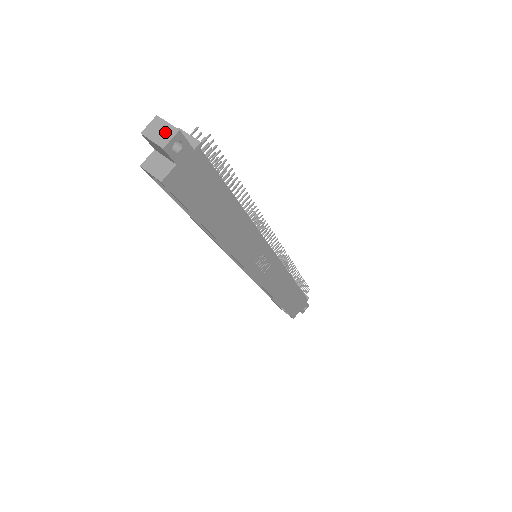
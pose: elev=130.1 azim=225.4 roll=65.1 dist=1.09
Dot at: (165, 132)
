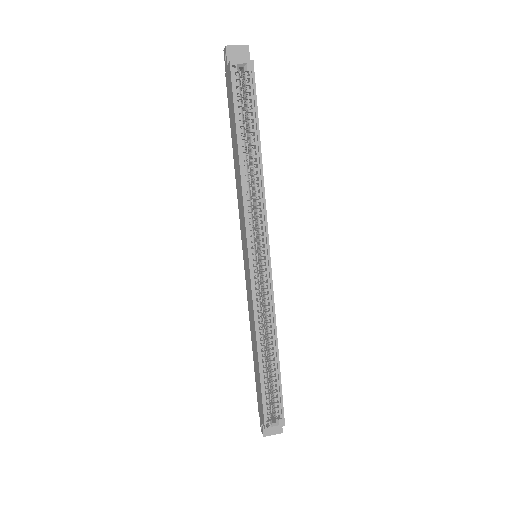
Dot at: occluded
